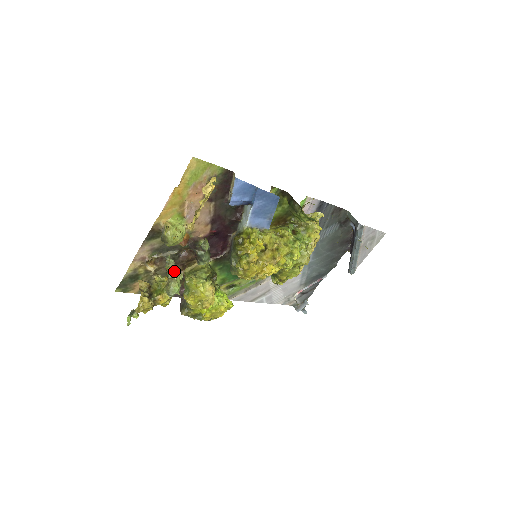
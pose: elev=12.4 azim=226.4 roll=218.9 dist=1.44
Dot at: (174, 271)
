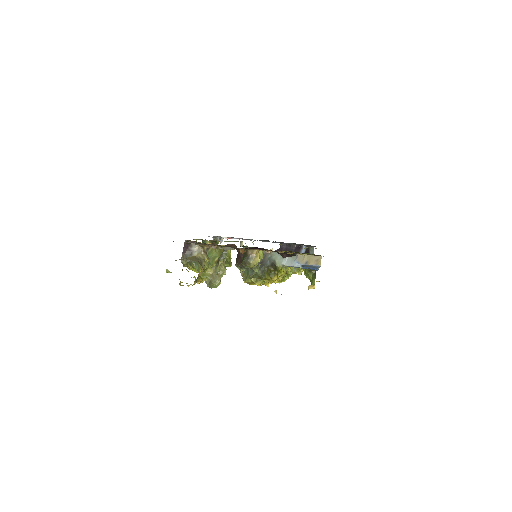
Dot at: (225, 272)
